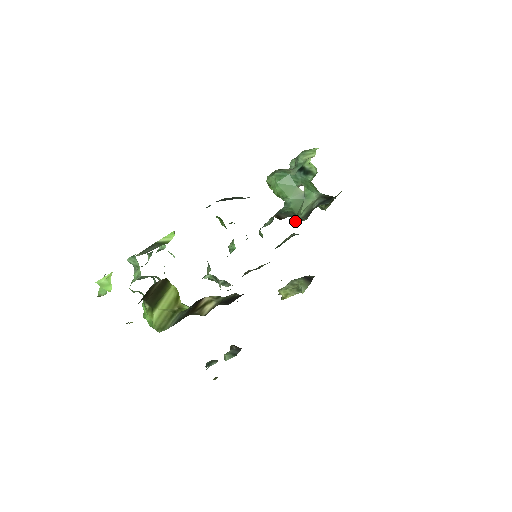
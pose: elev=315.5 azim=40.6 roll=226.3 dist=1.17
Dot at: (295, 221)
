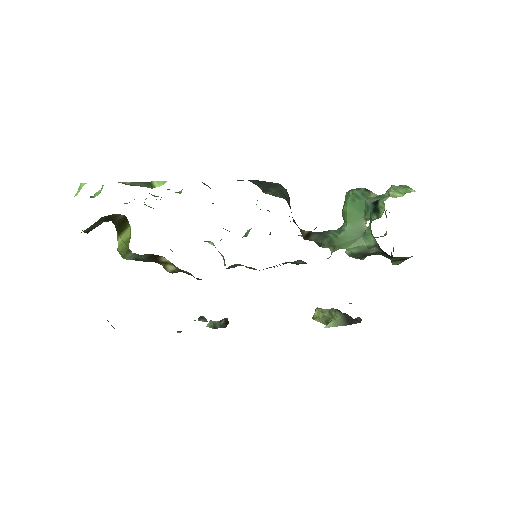
Dot at: (348, 253)
